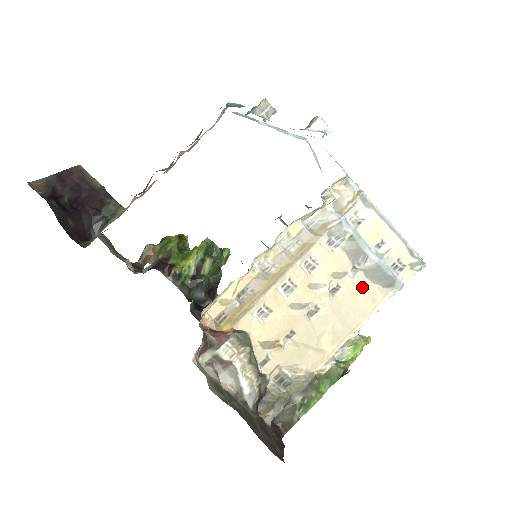
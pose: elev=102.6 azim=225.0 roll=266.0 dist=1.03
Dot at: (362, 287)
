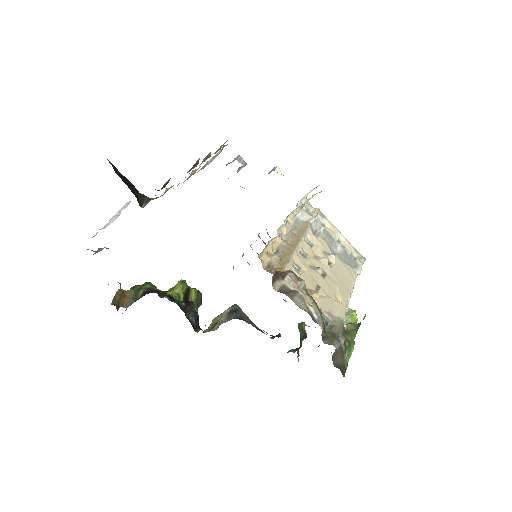
Dot at: (342, 264)
